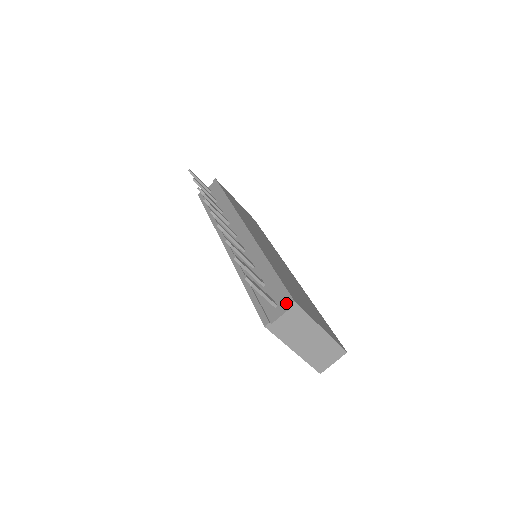
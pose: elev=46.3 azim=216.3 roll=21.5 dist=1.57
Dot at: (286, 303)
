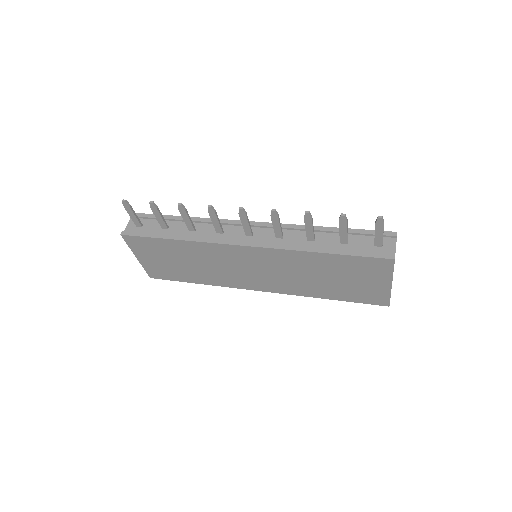
Dot at: (388, 238)
